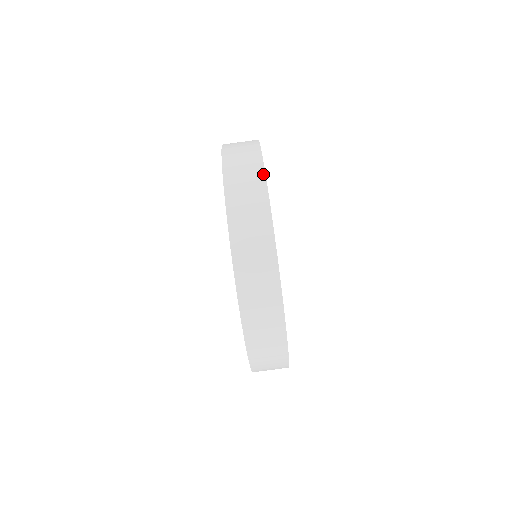
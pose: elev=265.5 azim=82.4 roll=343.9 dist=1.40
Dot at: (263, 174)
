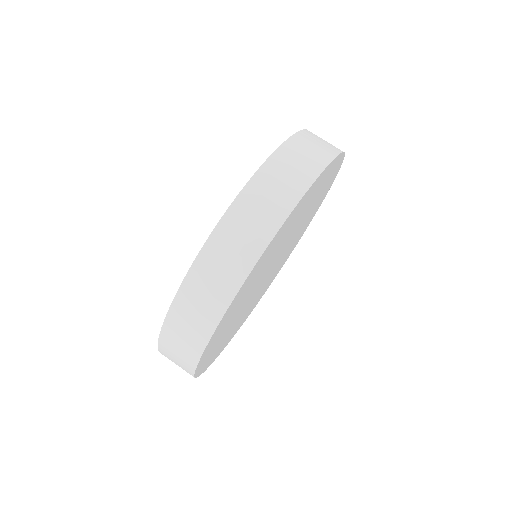
Dot at: (250, 267)
